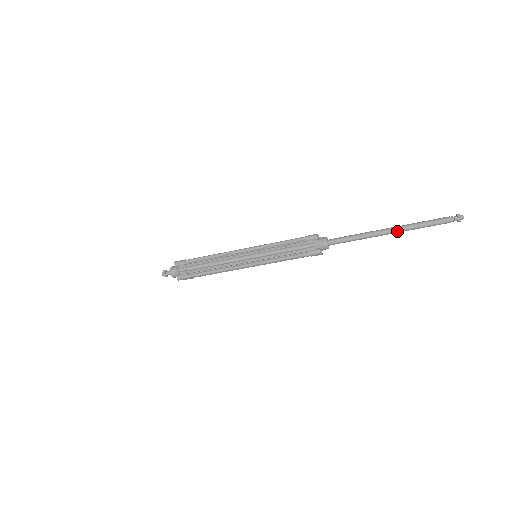
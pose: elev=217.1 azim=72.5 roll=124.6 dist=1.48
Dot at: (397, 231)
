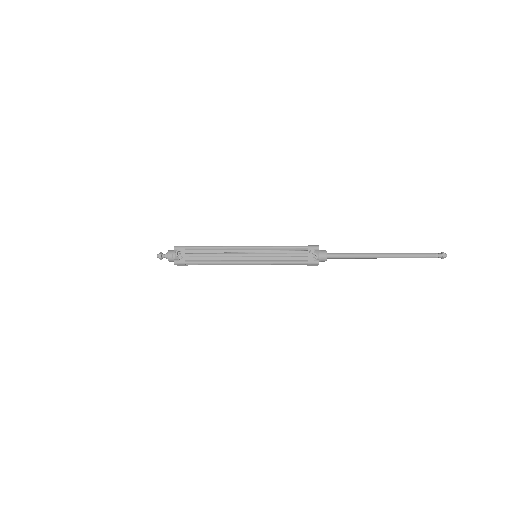
Dot at: occluded
